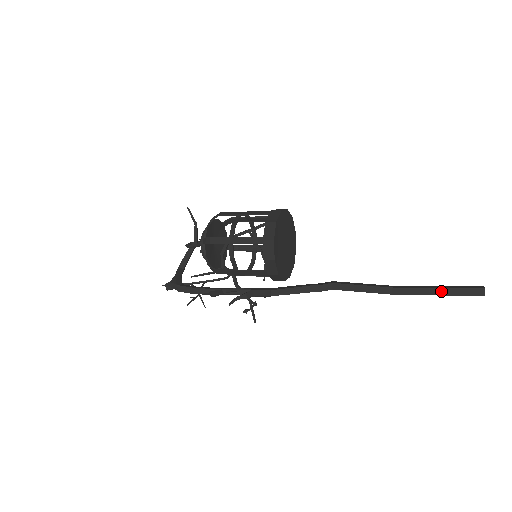
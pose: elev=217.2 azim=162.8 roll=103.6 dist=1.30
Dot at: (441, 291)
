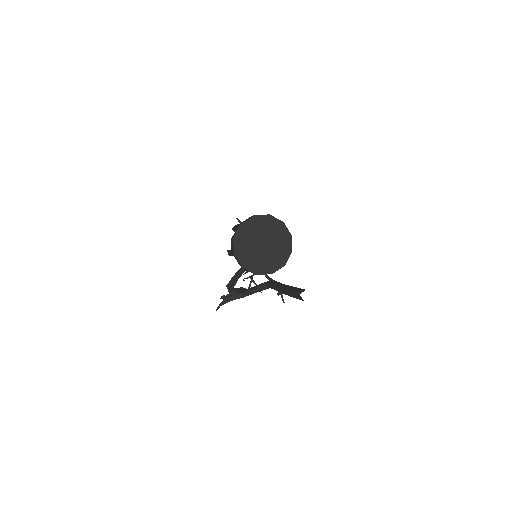
Dot at: (291, 294)
